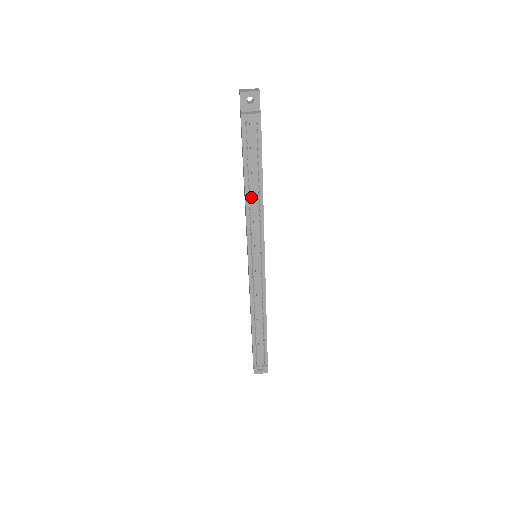
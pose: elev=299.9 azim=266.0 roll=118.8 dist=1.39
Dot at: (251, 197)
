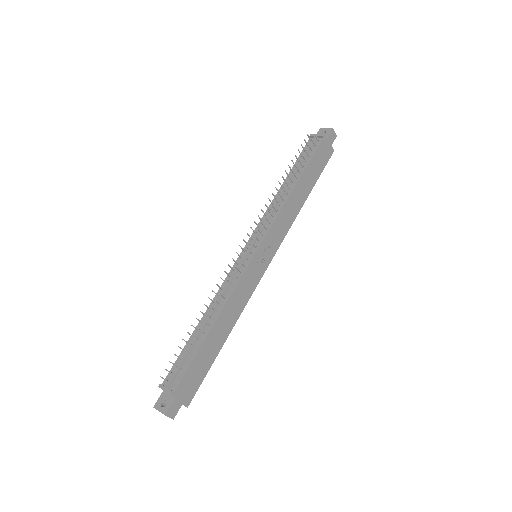
Dot at: (283, 191)
